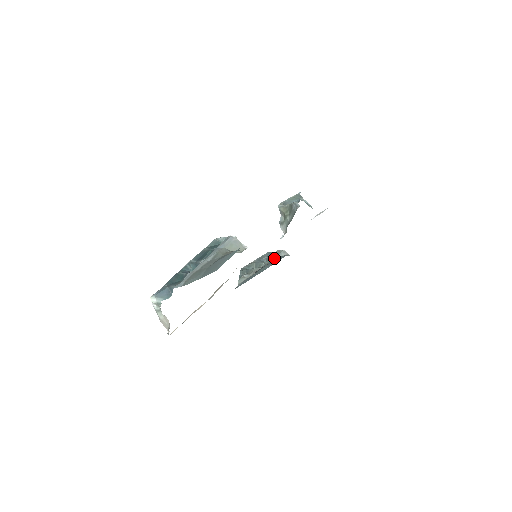
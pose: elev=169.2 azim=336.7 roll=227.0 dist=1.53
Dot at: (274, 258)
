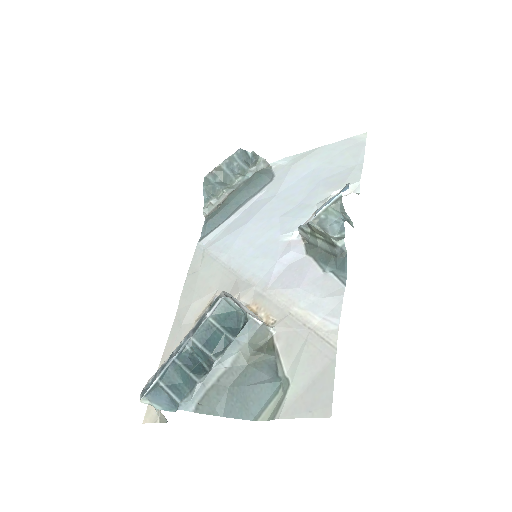
Dot at: (251, 172)
